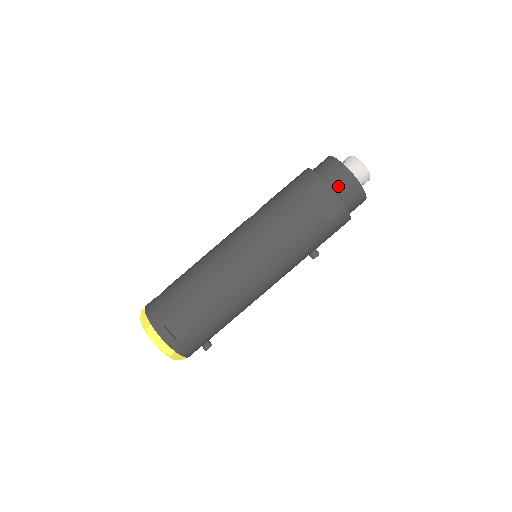
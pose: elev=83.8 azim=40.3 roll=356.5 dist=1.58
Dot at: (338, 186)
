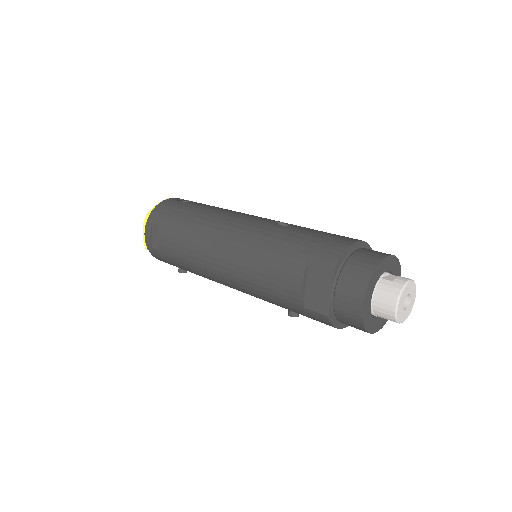
Dot at: (340, 293)
